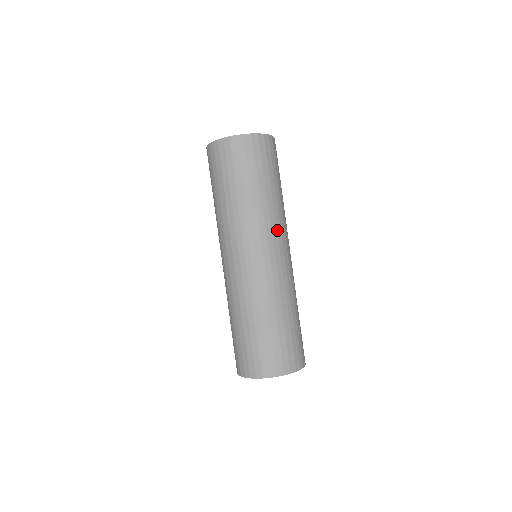
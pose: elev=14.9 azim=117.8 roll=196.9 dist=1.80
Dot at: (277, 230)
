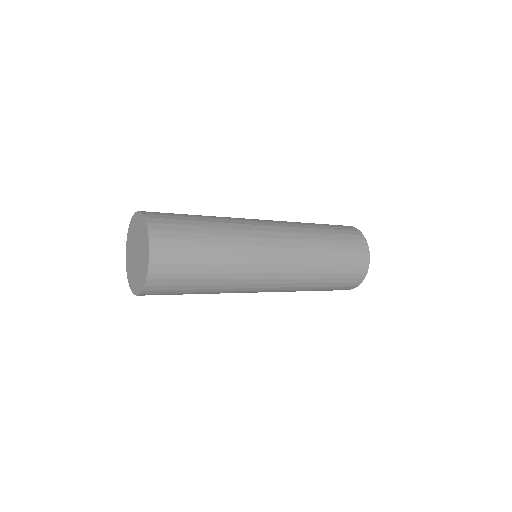
Dot at: (248, 284)
